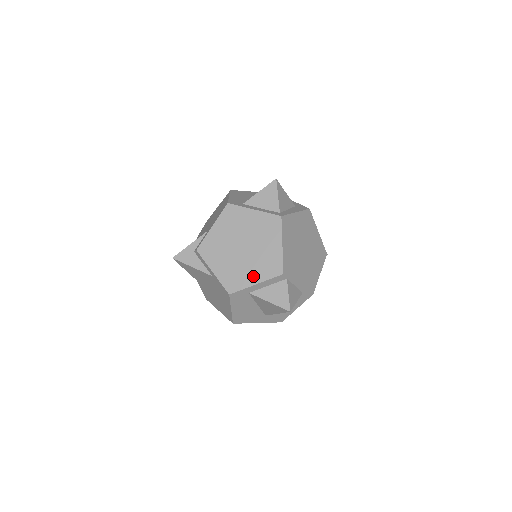
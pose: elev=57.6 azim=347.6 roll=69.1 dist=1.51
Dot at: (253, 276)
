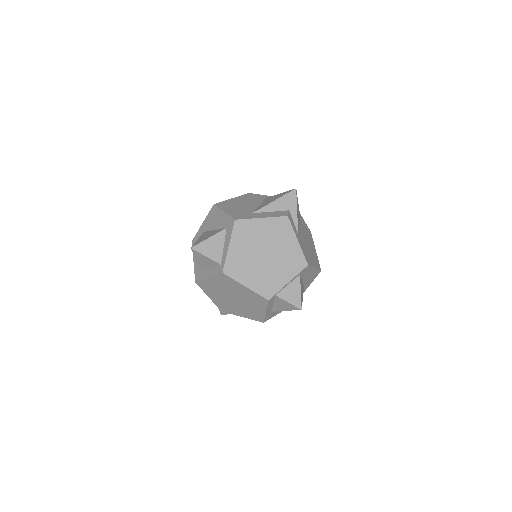
Dot at: (259, 309)
